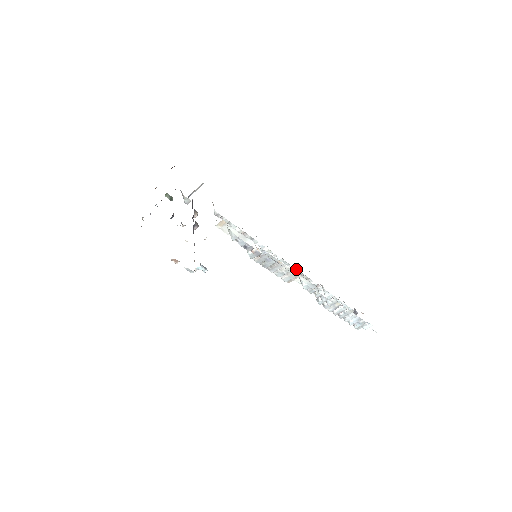
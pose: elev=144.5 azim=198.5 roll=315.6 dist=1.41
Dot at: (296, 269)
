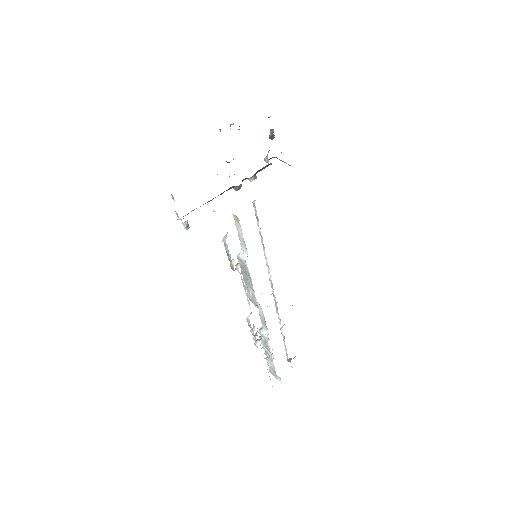
Dot at: occluded
